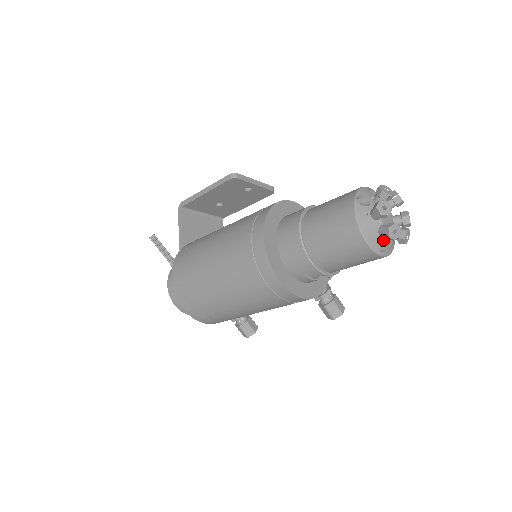
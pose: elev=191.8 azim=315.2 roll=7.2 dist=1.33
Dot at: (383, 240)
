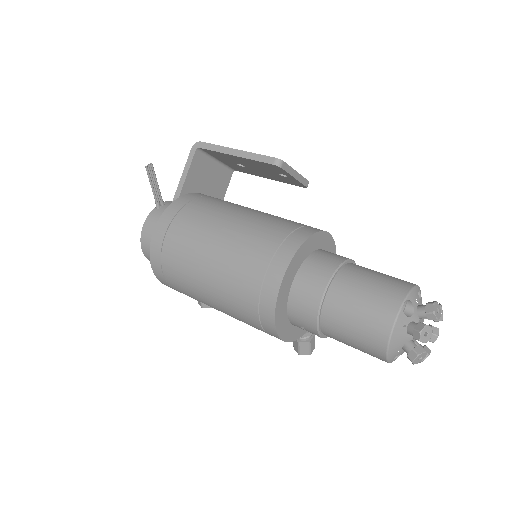
Dot at: (402, 352)
